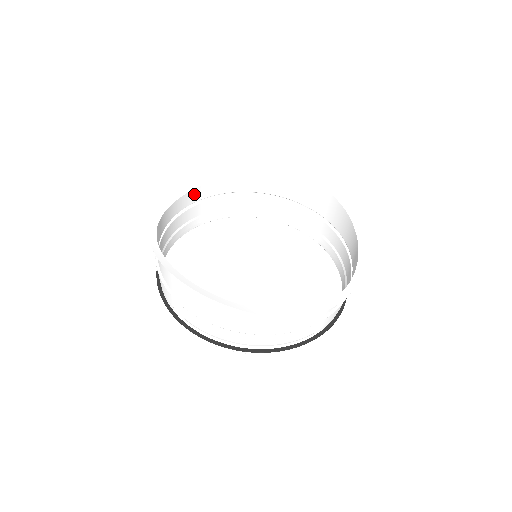
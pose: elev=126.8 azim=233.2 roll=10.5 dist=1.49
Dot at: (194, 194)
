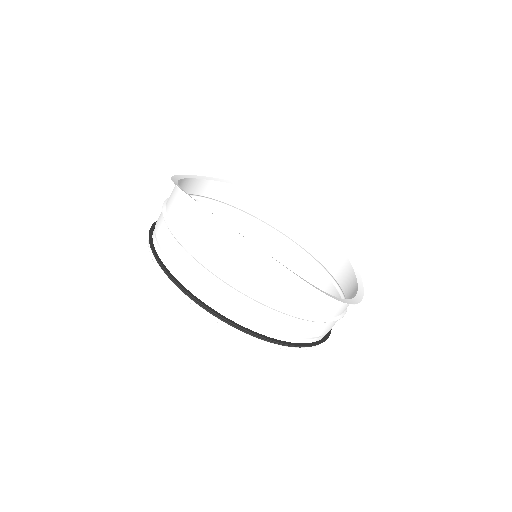
Dot at: (197, 184)
